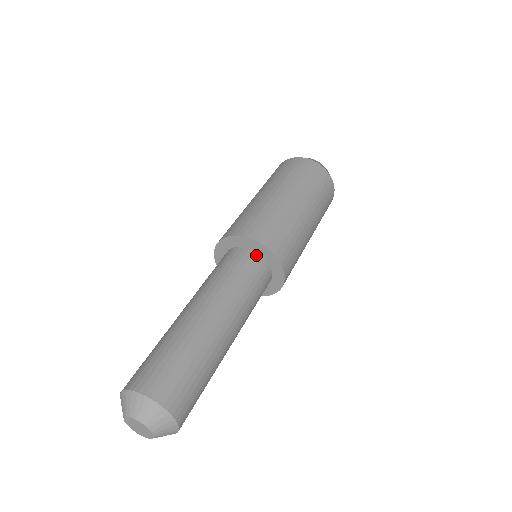
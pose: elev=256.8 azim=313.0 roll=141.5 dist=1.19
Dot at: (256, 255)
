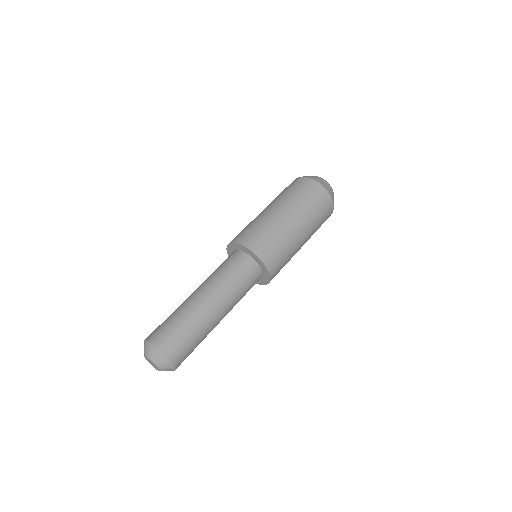
Dot at: (246, 256)
